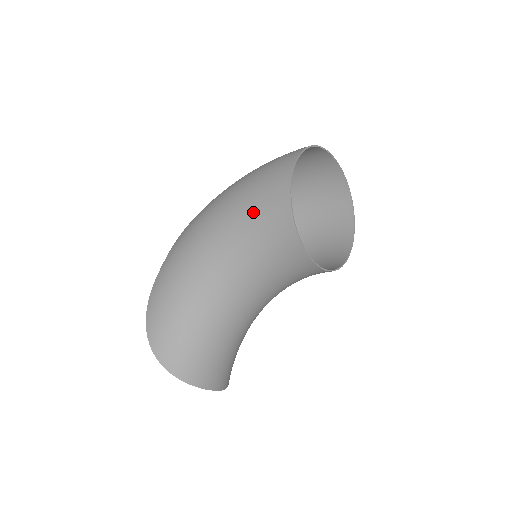
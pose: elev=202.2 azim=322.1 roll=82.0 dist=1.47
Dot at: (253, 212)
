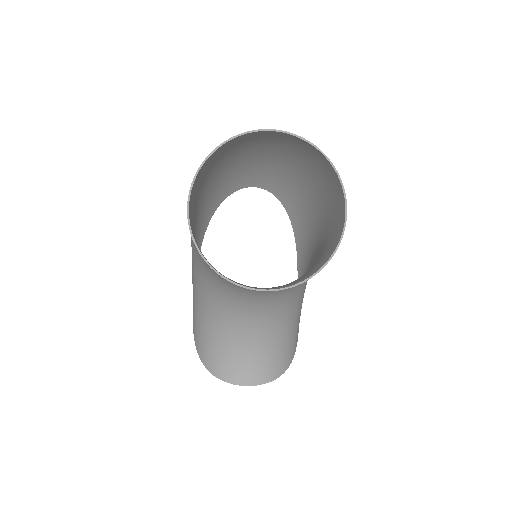
Dot at: occluded
